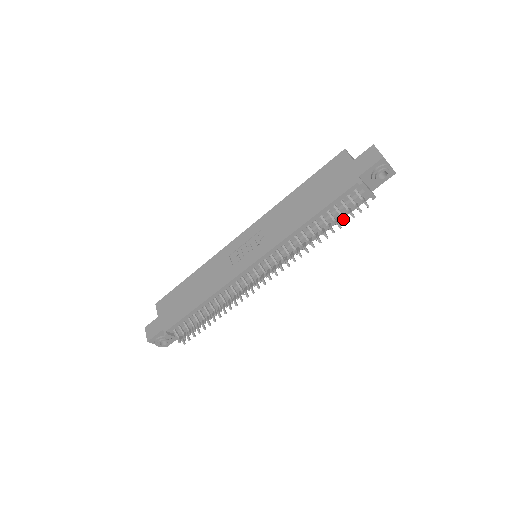
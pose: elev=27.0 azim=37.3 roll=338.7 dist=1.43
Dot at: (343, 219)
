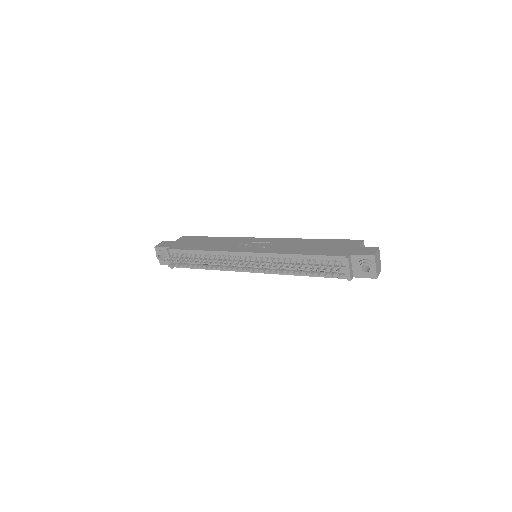
Dot at: (317, 269)
